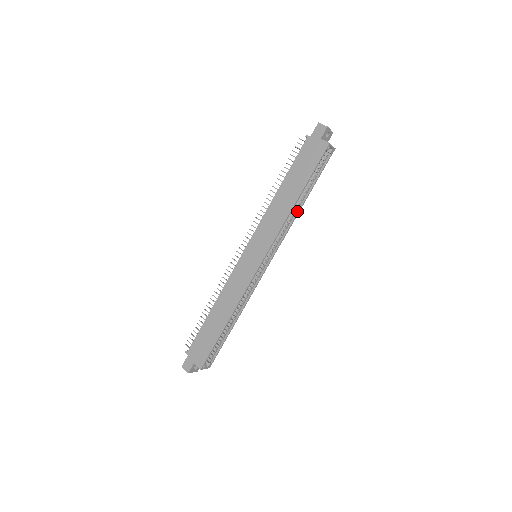
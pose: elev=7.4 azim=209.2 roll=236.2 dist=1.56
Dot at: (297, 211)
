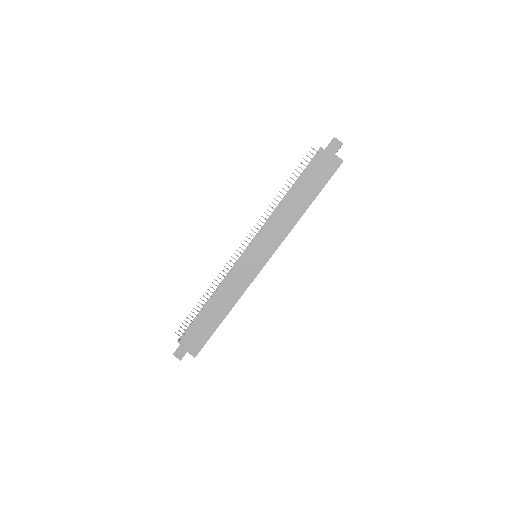
Dot at: occluded
